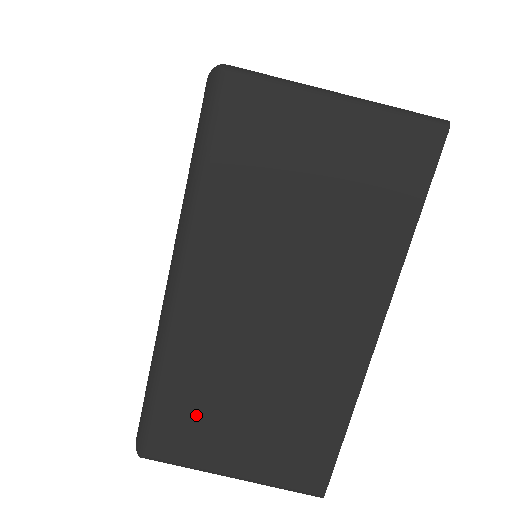
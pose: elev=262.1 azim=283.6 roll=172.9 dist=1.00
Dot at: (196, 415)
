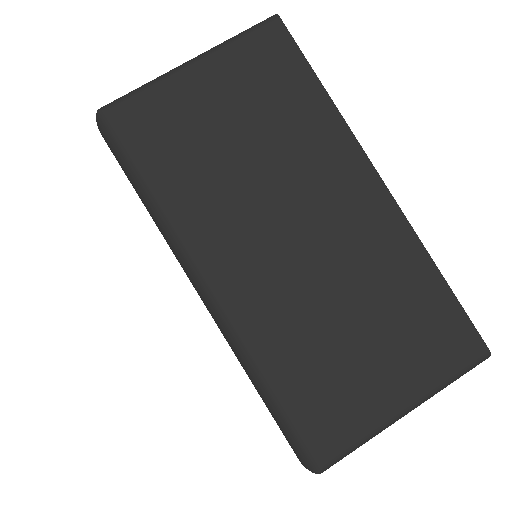
Dot at: (324, 383)
